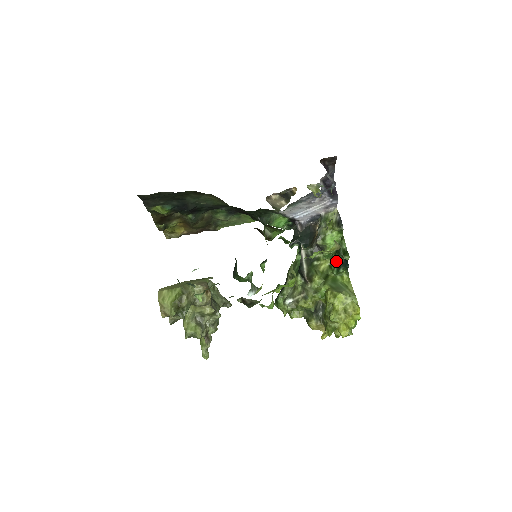
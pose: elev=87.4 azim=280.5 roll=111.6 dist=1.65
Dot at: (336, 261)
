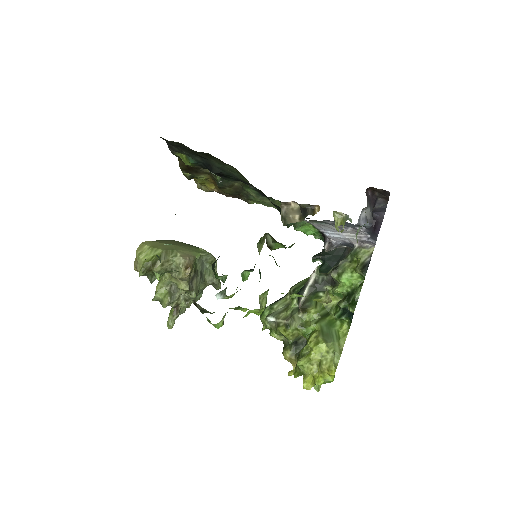
Dot at: (341, 306)
